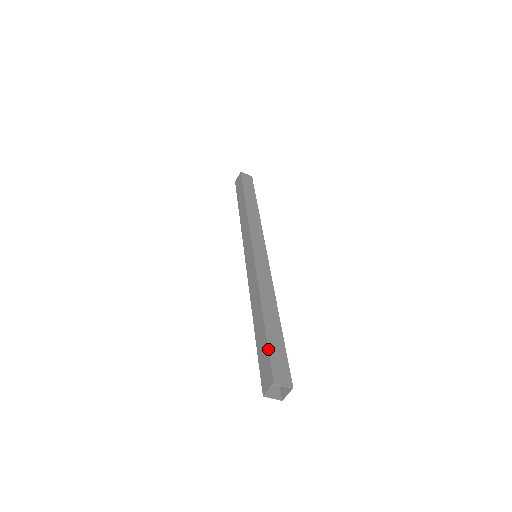
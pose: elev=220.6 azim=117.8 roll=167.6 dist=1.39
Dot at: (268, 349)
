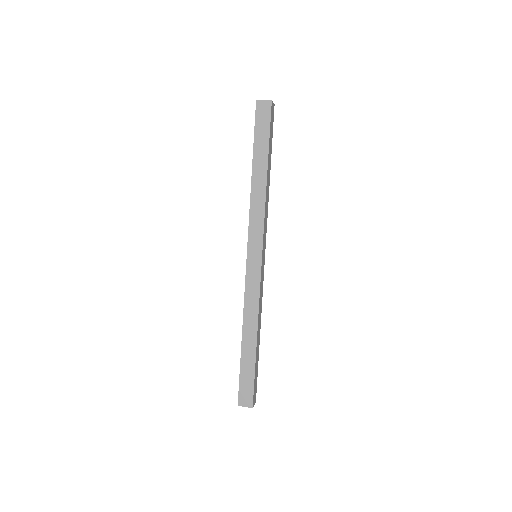
Dot at: (255, 379)
